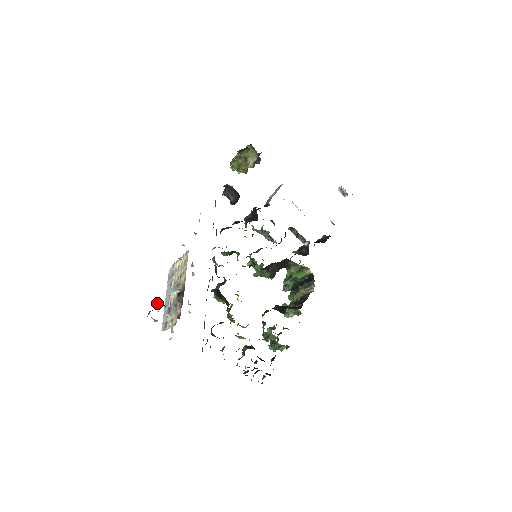
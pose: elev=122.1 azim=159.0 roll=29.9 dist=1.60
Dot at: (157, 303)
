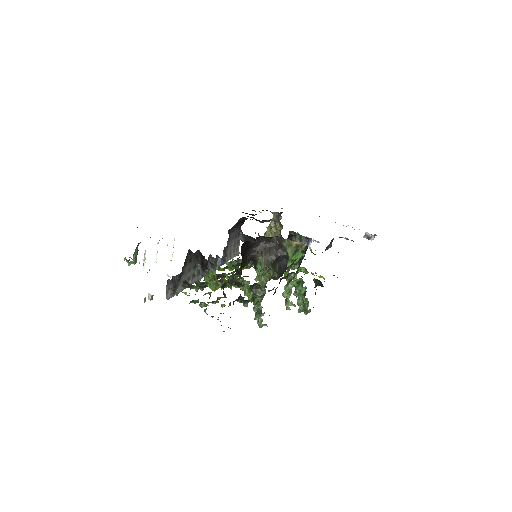
Dot at: occluded
